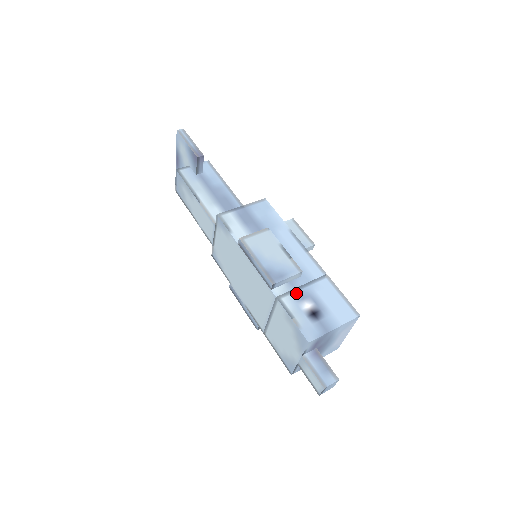
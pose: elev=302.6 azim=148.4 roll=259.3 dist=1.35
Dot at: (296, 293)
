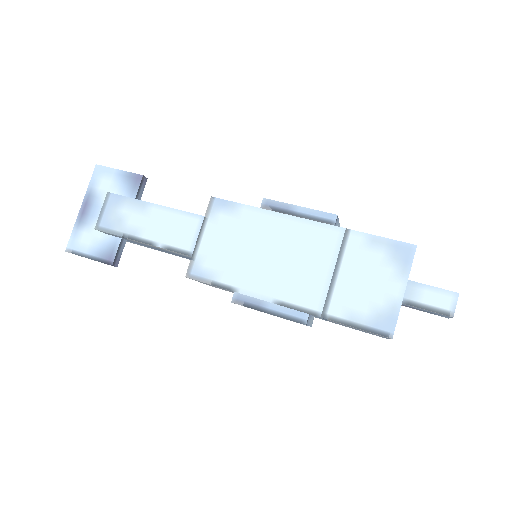
Dot at: occluded
